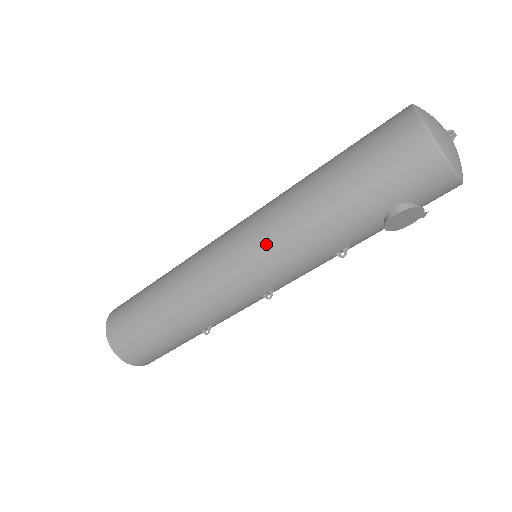
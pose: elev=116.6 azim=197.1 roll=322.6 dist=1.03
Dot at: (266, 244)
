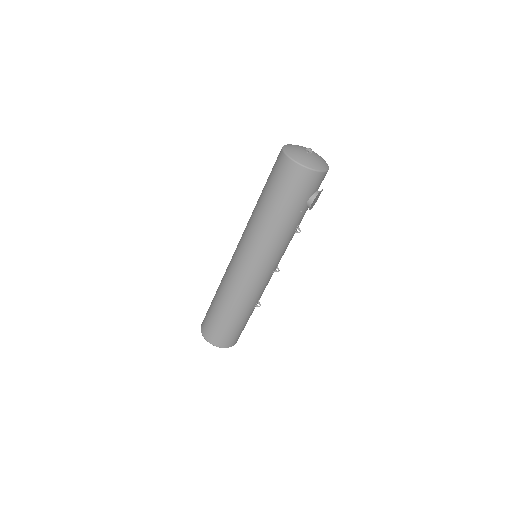
Dot at: (262, 253)
